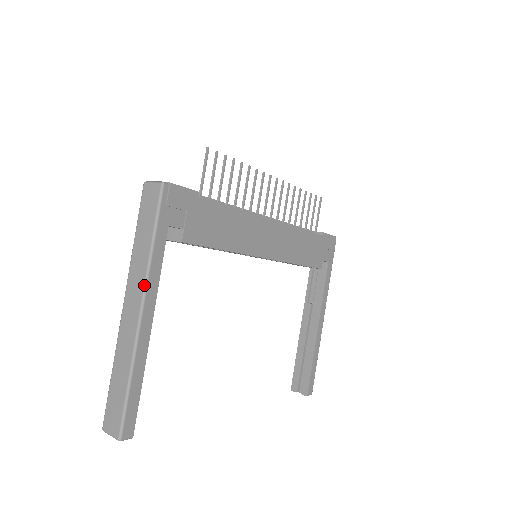
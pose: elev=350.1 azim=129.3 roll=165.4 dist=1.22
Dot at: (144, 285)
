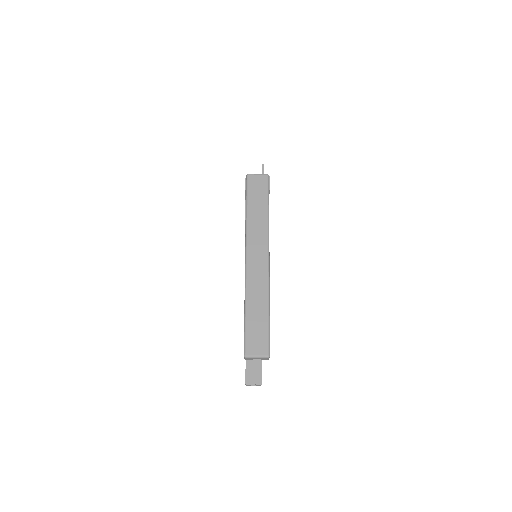
Dot at: (268, 240)
